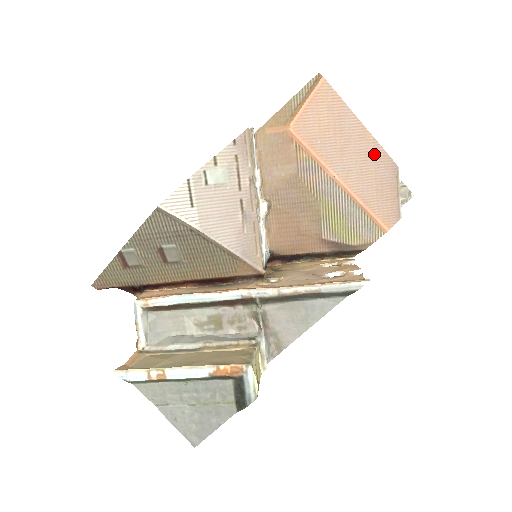
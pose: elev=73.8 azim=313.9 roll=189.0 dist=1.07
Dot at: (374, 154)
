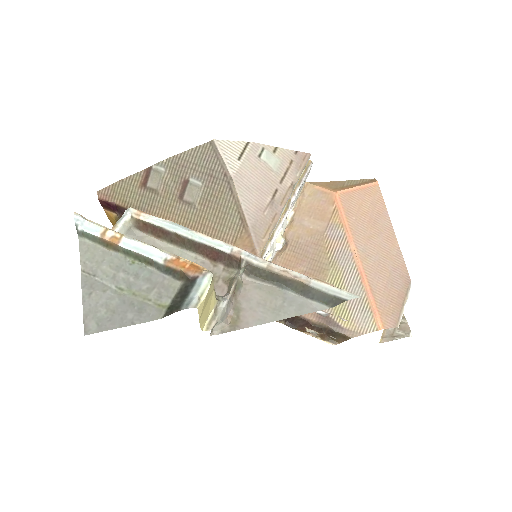
Dot at: (395, 259)
